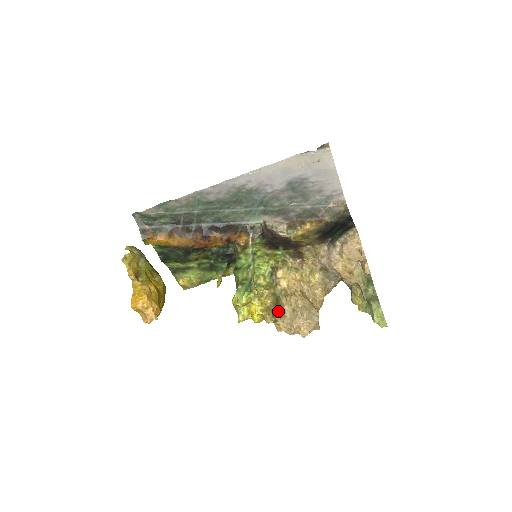
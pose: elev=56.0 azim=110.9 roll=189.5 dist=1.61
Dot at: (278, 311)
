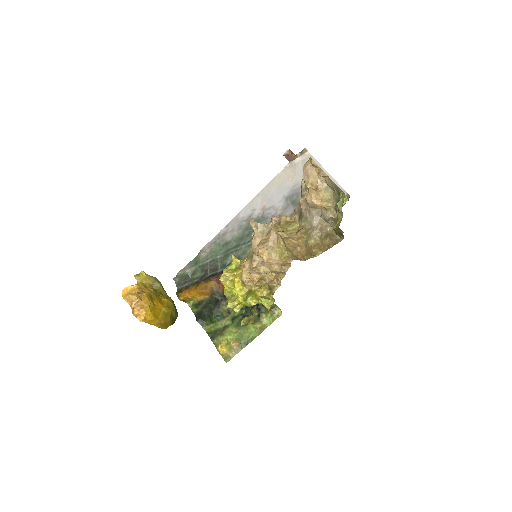
Dot at: occluded
